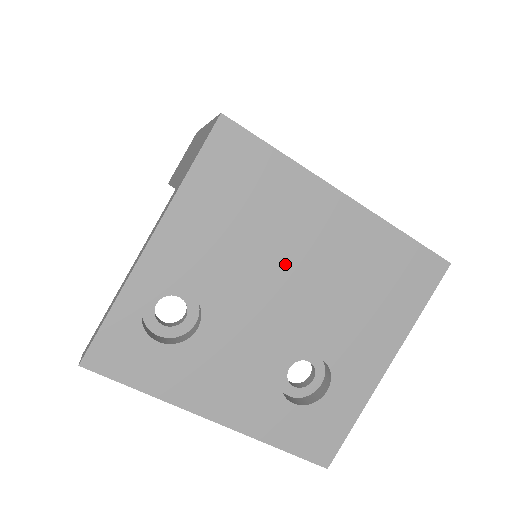
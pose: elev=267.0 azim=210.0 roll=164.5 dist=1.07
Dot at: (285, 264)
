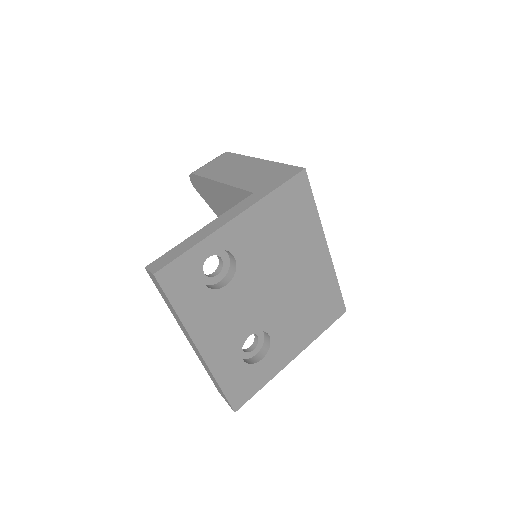
Dot at: (285, 270)
